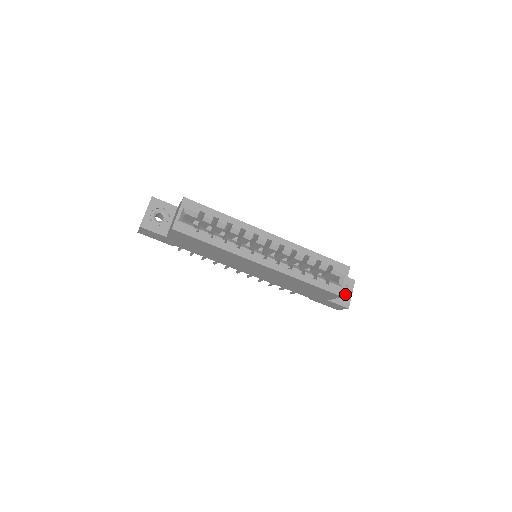
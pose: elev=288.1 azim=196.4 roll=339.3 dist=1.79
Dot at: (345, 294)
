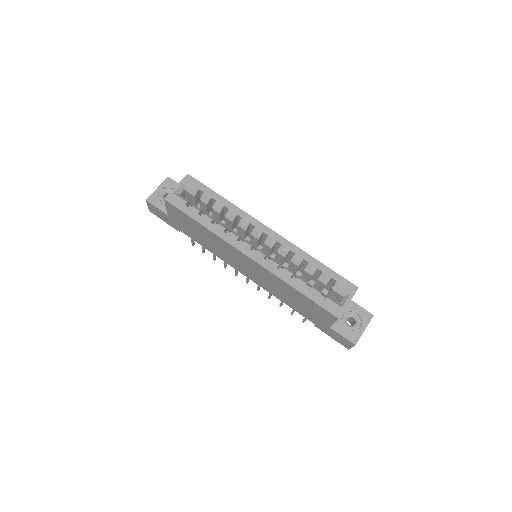
Dot at: (355, 327)
